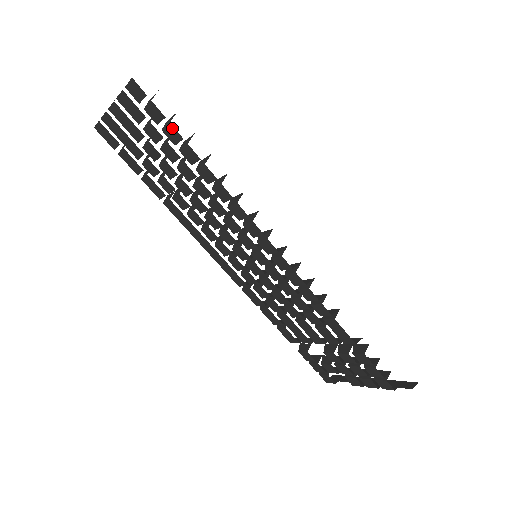
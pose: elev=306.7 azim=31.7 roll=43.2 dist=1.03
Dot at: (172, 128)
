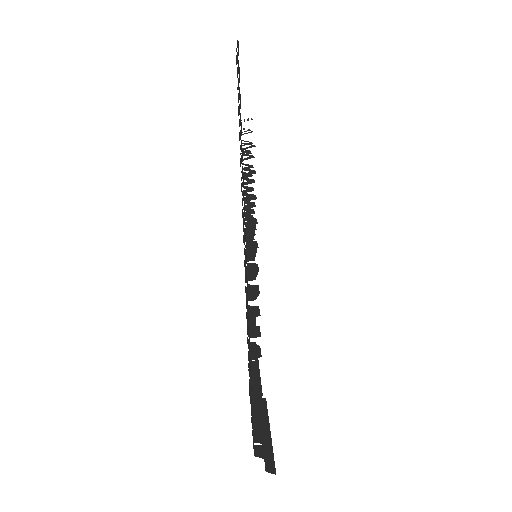
Dot at: occluded
